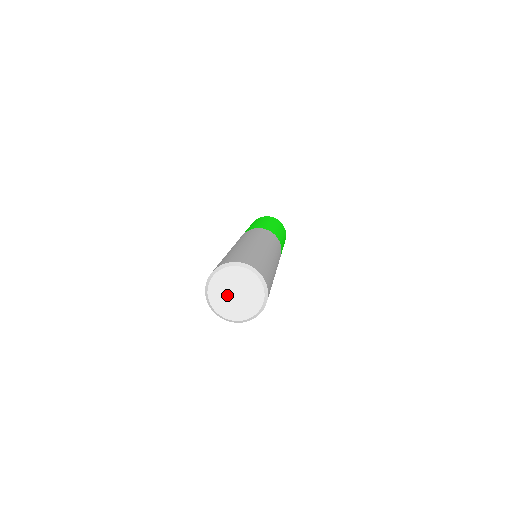
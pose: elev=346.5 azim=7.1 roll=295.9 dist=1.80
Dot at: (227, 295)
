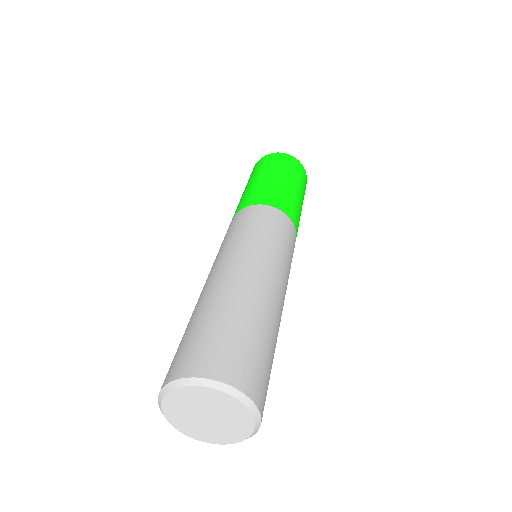
Dot at: (193, 415)
